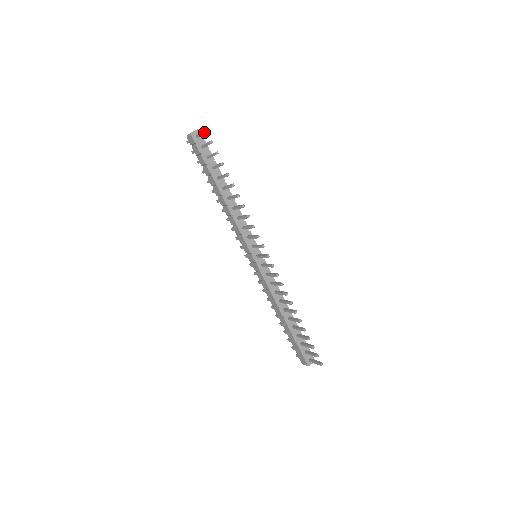
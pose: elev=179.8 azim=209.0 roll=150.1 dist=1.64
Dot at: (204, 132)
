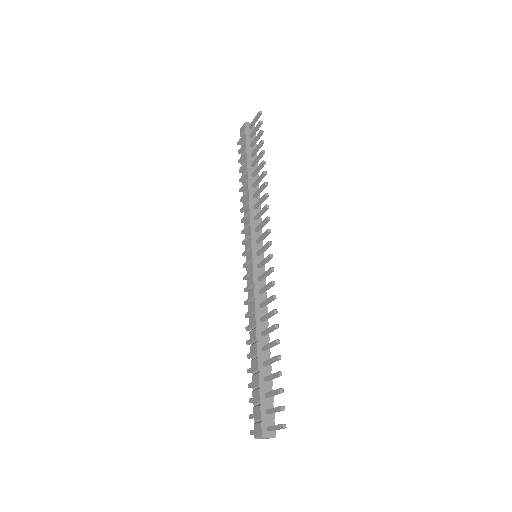
Dot at: (258, 113)
